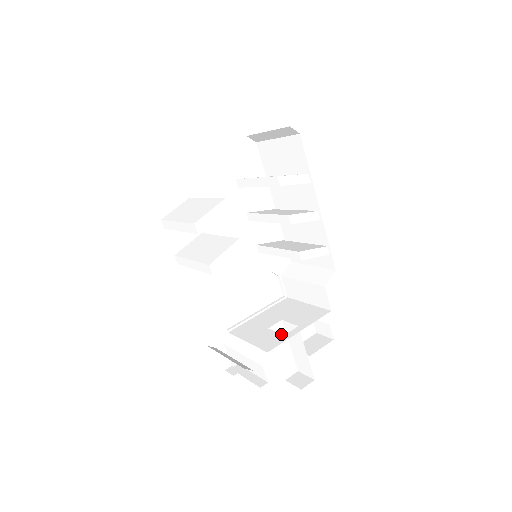
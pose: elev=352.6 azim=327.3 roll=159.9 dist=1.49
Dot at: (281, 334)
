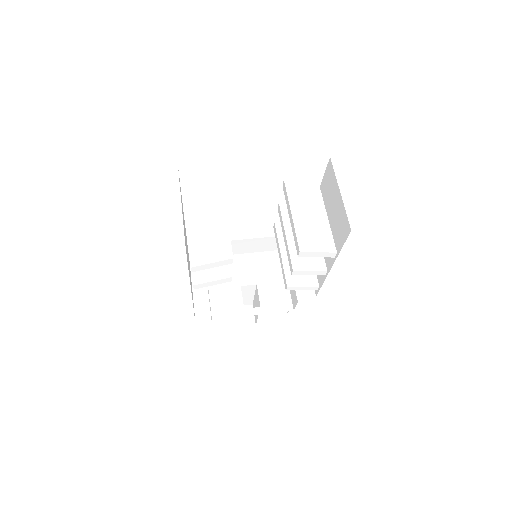
Dot at: (243, 305)
